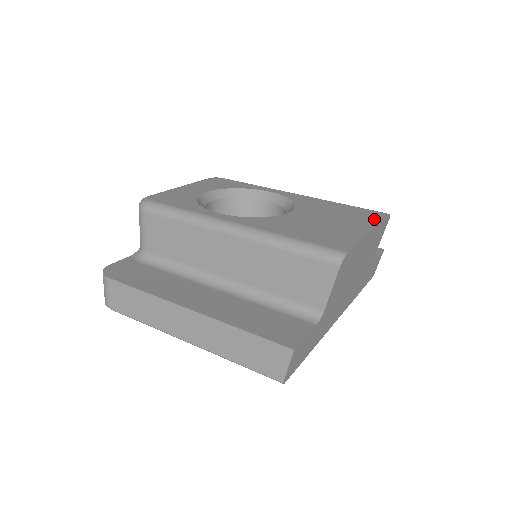
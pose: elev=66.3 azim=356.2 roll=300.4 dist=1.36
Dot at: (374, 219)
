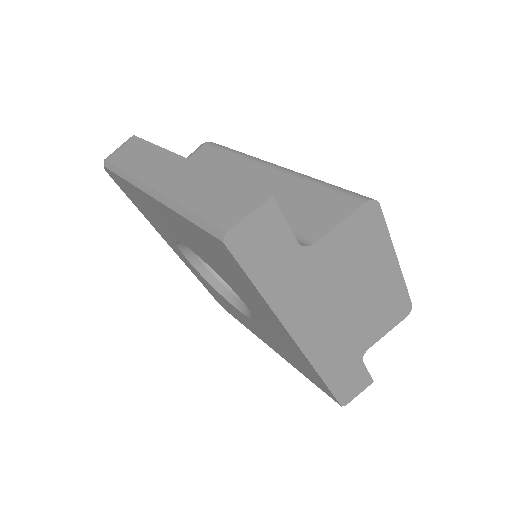
Dot at: occluded
